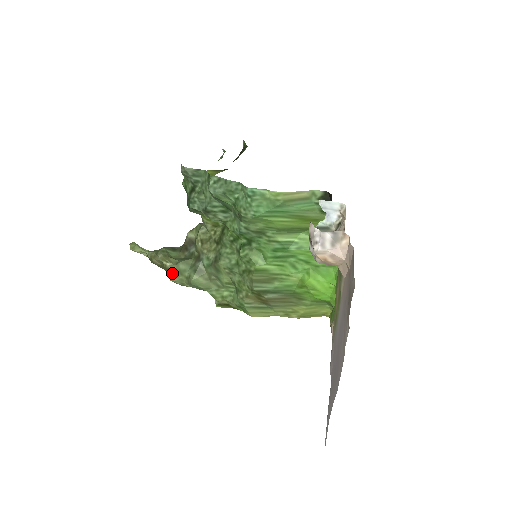
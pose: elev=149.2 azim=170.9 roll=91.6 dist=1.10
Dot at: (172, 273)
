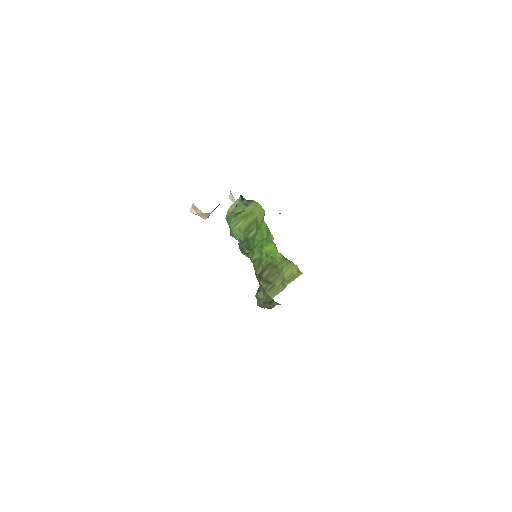
Dot at: occluded
